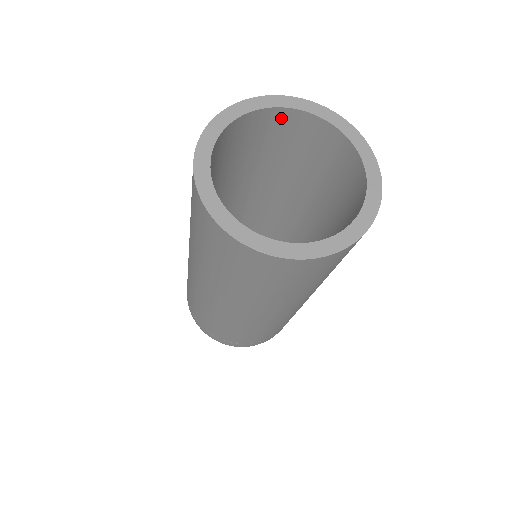
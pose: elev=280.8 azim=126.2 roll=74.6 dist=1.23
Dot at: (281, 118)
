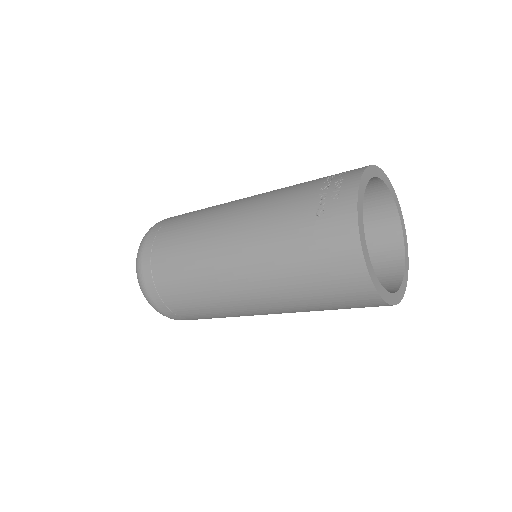
Dot at: (371, 183)
